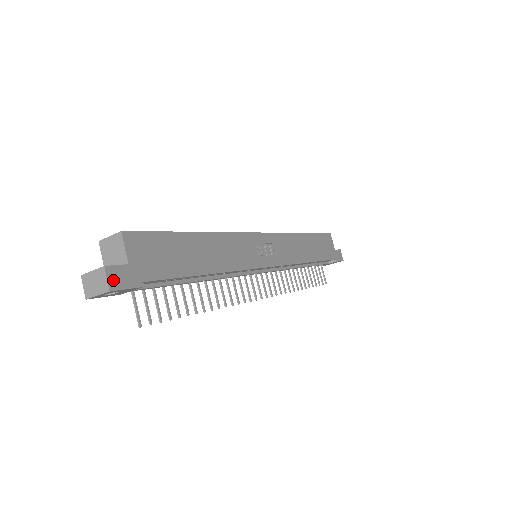
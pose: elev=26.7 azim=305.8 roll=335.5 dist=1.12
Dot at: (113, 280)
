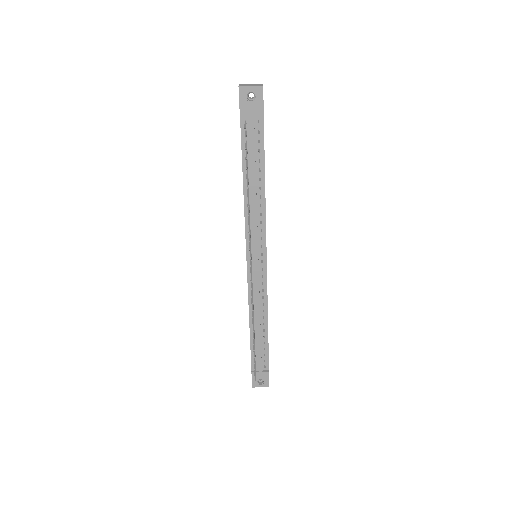
Dot at: occluded
